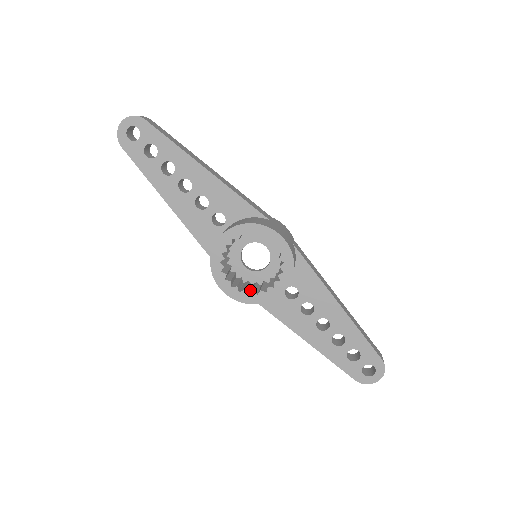
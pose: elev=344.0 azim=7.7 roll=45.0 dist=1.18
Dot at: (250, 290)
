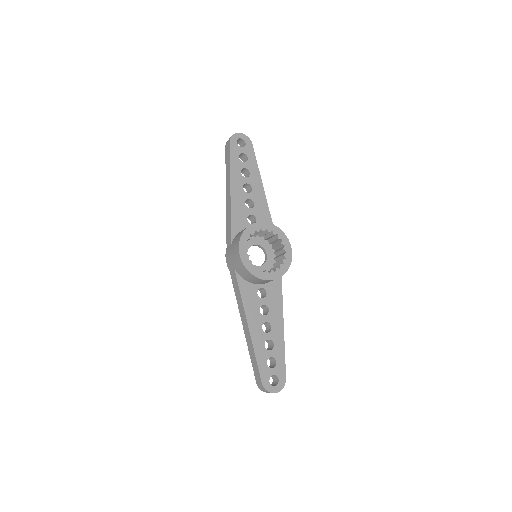
Dot at: occluded
